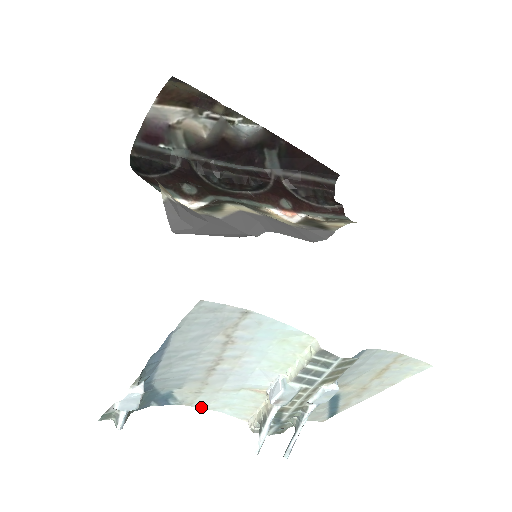
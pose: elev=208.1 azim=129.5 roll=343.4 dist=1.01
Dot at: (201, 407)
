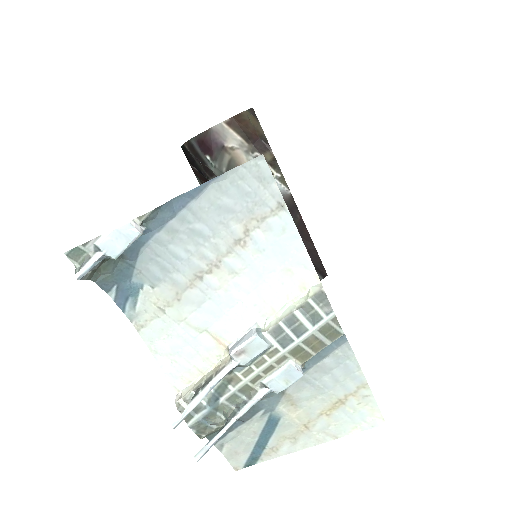
Dot at: (146, 341)
